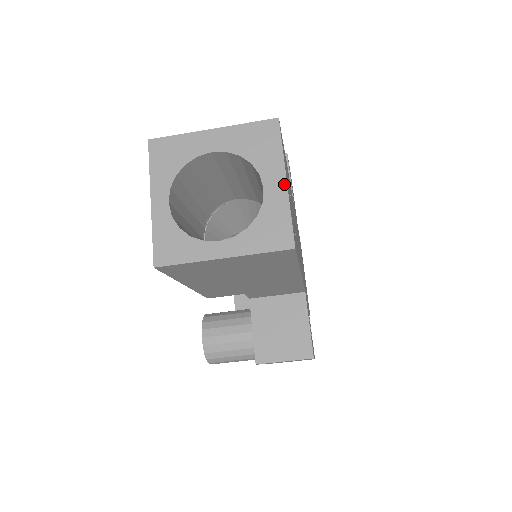
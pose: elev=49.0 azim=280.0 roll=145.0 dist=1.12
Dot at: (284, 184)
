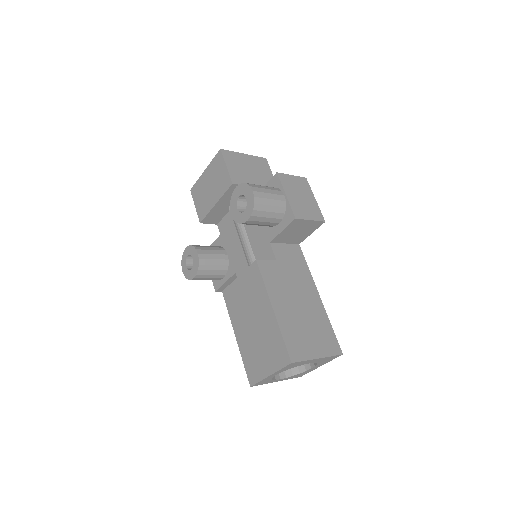
Dot at: occluded
